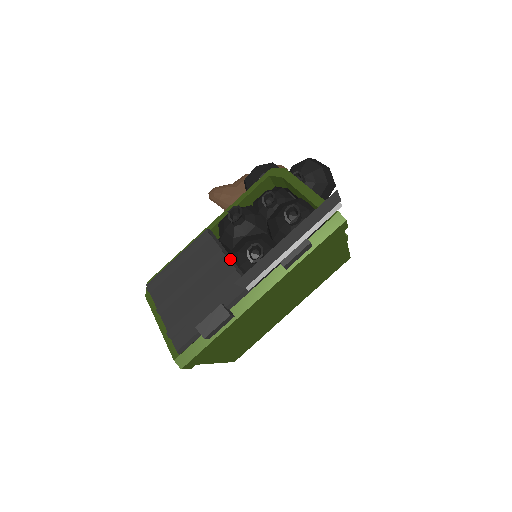
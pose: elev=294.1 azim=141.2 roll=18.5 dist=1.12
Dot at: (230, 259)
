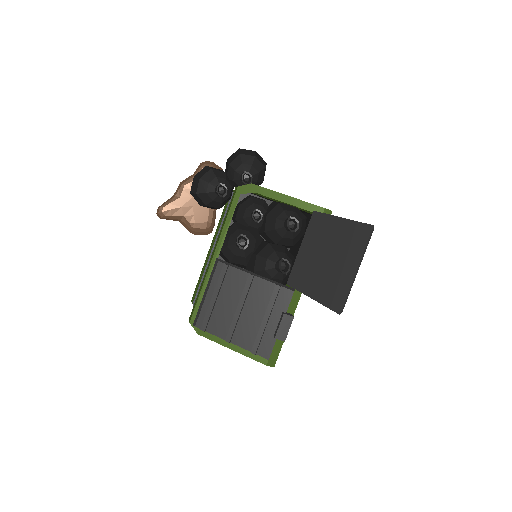
Dot at: (260, 277)
